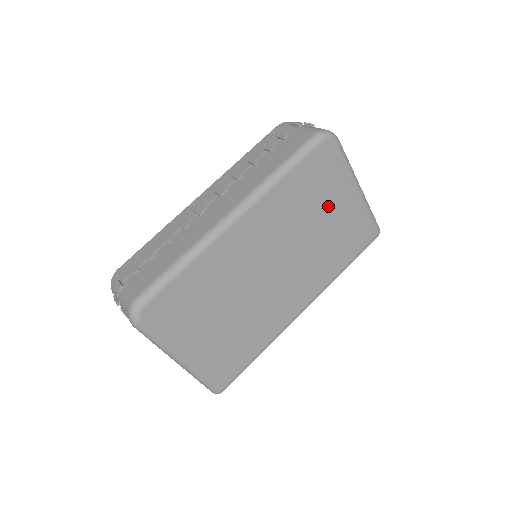
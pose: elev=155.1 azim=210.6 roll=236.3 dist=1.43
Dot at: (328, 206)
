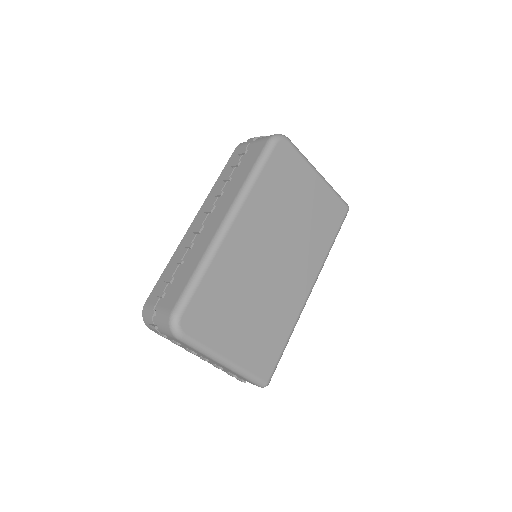
Dot at: (300, 194)
